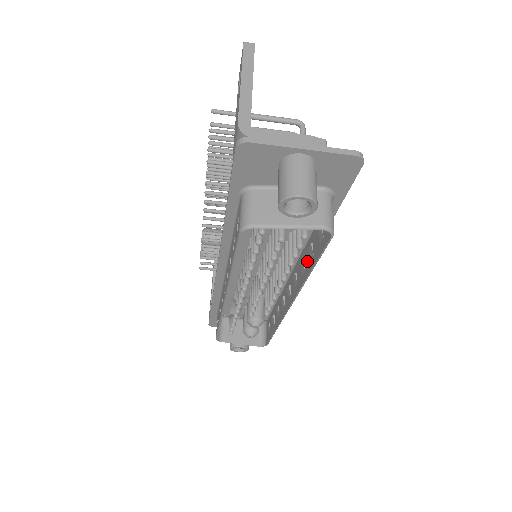
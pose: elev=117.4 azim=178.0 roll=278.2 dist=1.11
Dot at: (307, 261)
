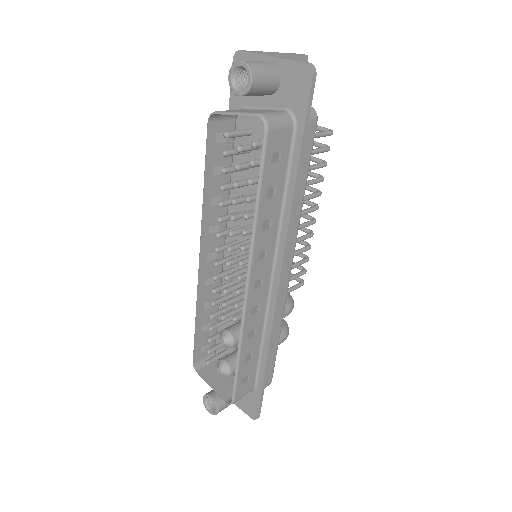
Dot at: (265, 209)
